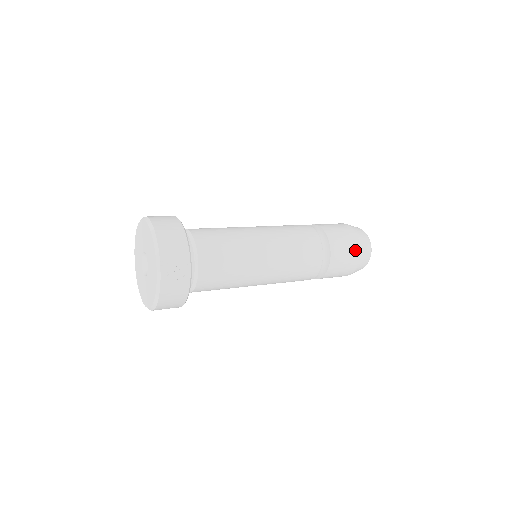
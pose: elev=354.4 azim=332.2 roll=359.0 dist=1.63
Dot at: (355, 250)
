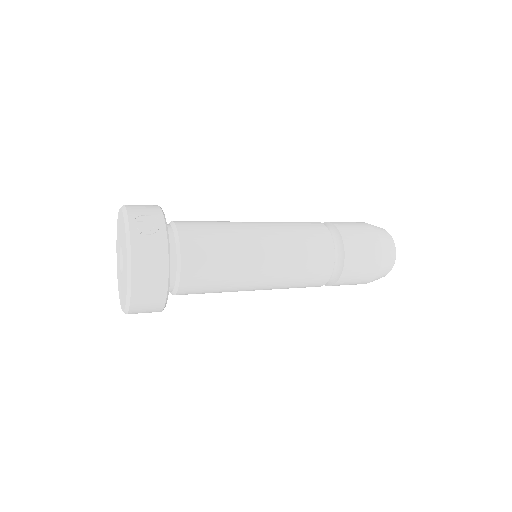
Dot at: (370, 232)
